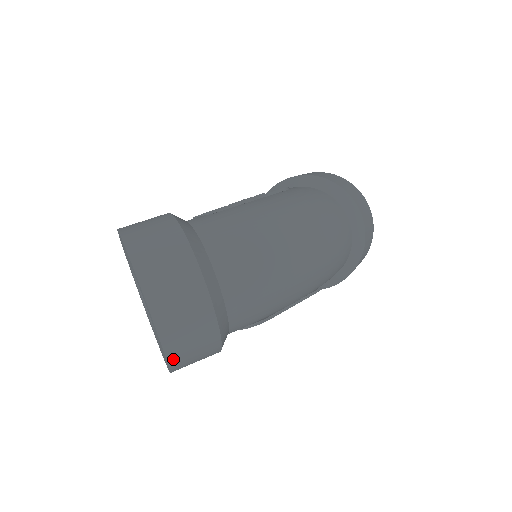
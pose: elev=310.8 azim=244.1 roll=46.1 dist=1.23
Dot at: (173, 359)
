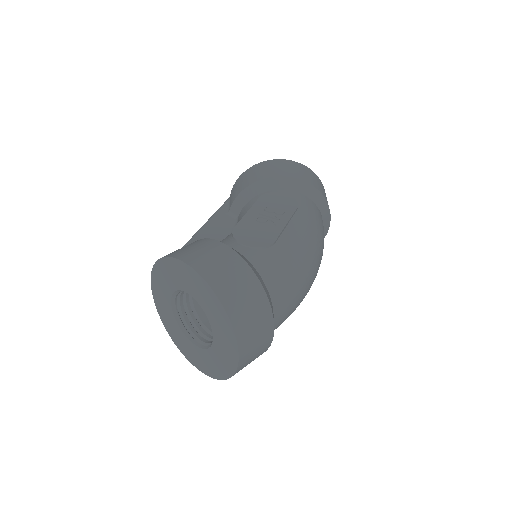
Dot at: occluded
